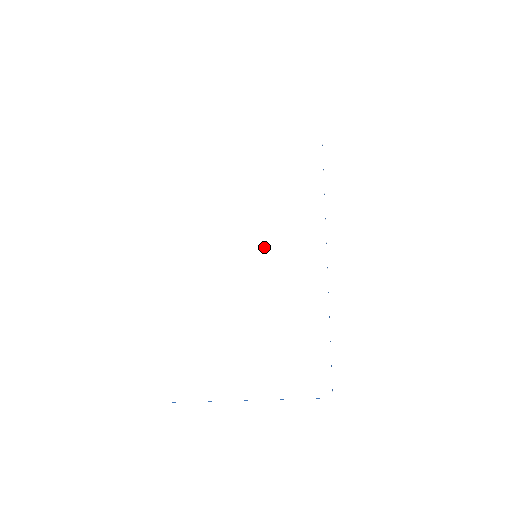
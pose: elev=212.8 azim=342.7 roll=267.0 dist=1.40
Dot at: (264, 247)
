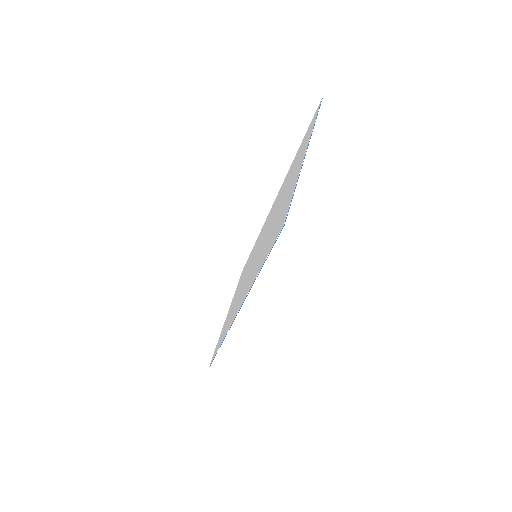
Dot at: (255, 254)
